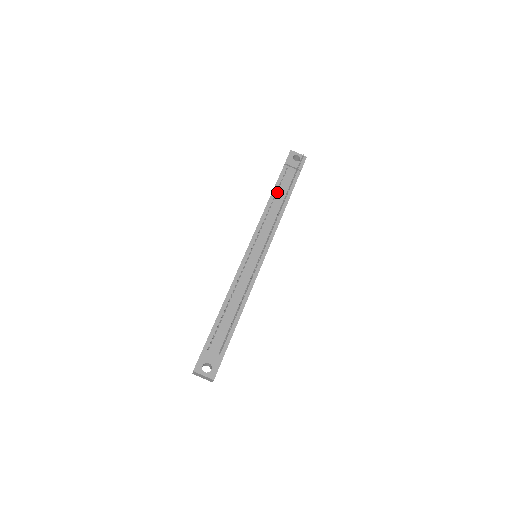
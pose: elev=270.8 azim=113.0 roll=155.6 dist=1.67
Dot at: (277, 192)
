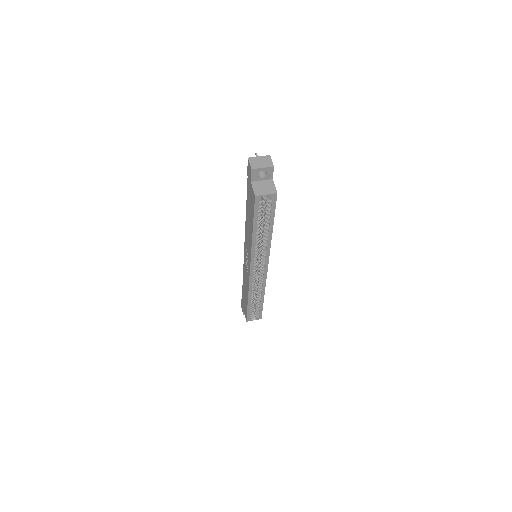
Dot at: occluded
